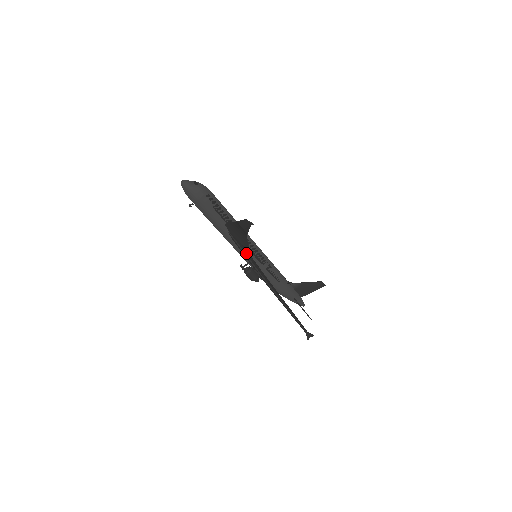
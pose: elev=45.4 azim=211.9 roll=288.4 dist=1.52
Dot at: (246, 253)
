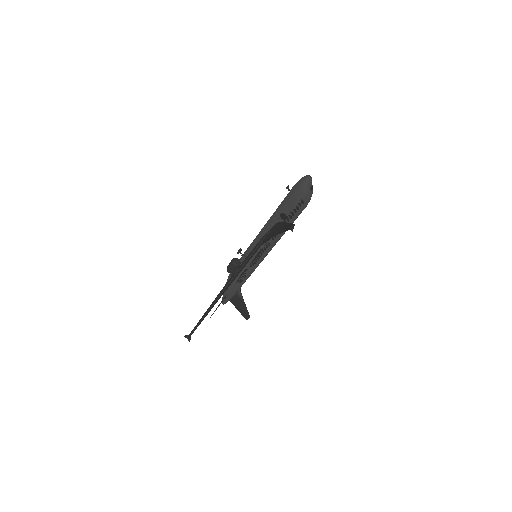
Dot at: (254, 253)
